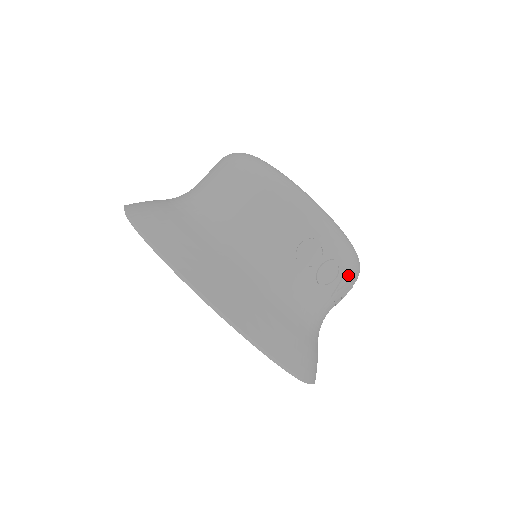
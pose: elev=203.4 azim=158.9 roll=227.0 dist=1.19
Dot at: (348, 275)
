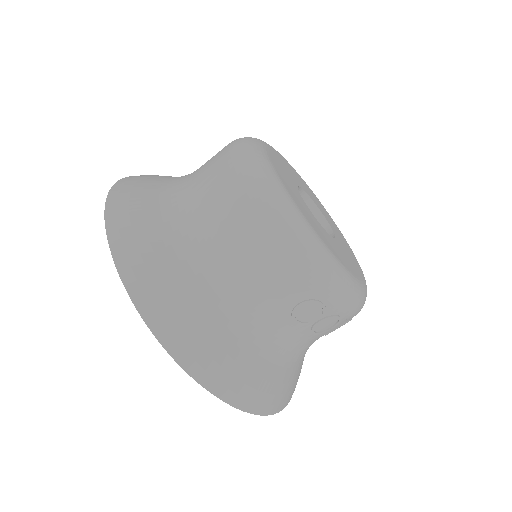
Dot at: (348, 319)
